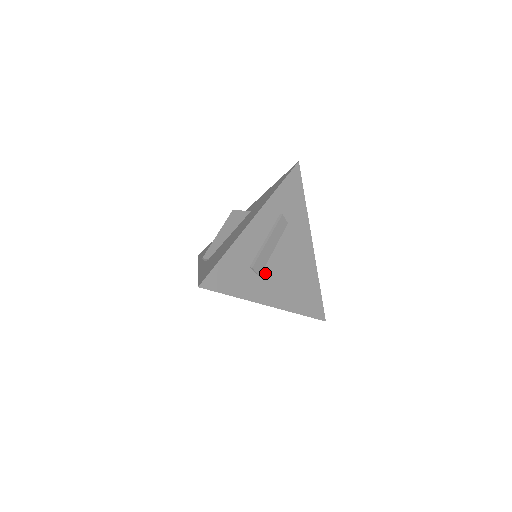
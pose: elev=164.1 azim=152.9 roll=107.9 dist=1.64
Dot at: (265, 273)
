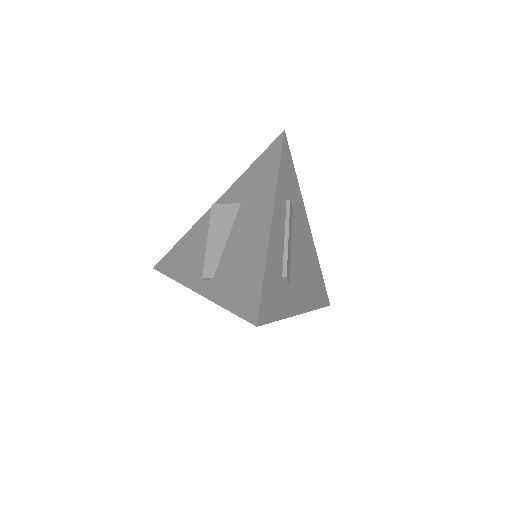
Dot at: (292, 277)
